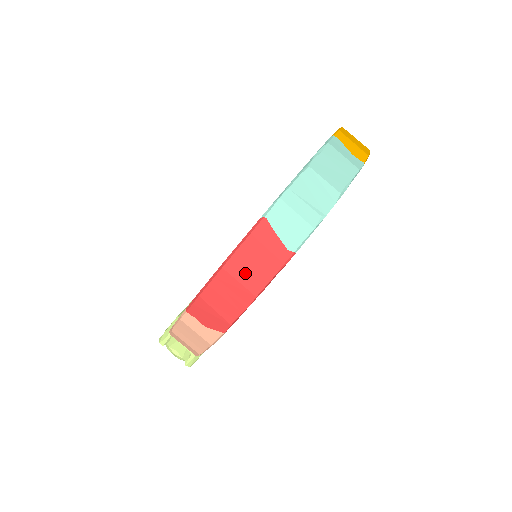
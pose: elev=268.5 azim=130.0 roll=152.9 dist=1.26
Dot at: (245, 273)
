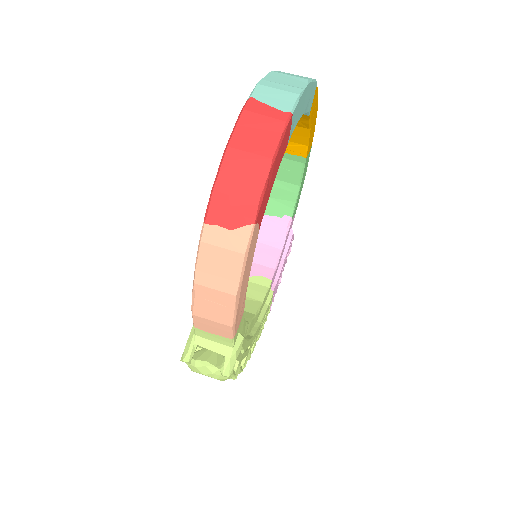
Dot at: (252, 143)
